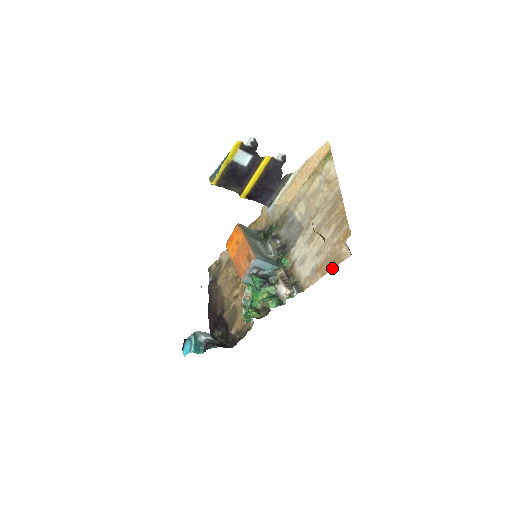
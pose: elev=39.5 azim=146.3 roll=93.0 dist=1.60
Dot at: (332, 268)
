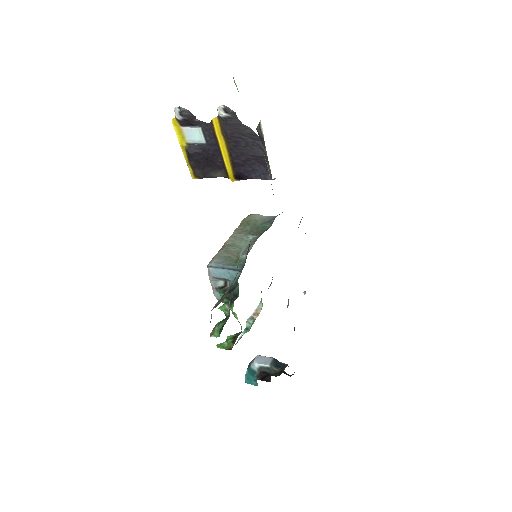
Dot at: occluded
